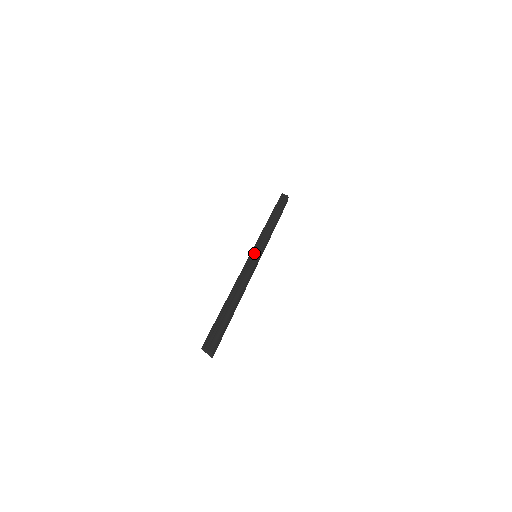
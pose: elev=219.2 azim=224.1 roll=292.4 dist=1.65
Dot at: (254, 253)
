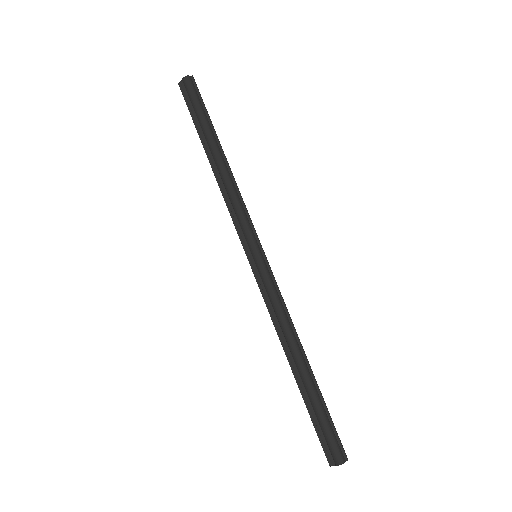
Dot at: (250, 258)
